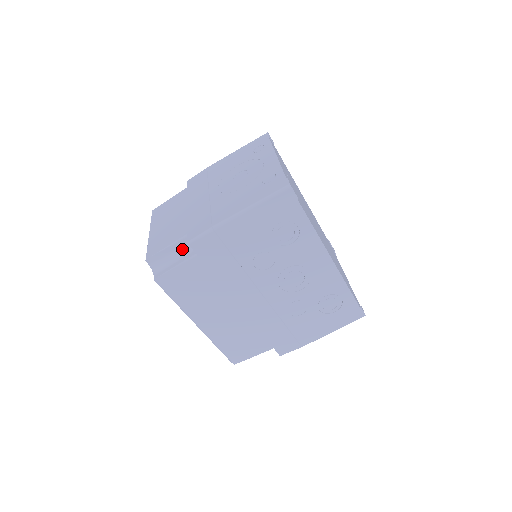
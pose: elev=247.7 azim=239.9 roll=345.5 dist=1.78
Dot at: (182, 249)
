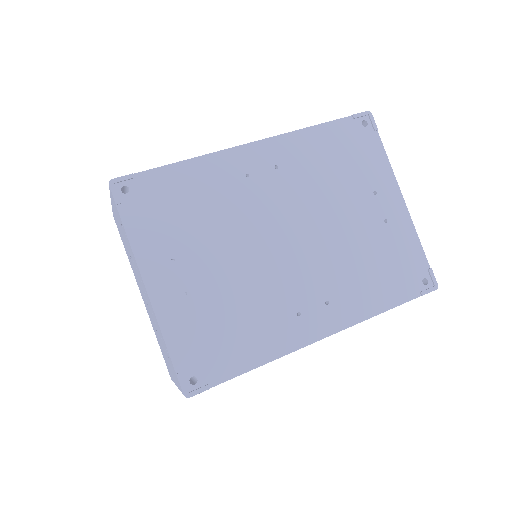
Dot at: occluded
